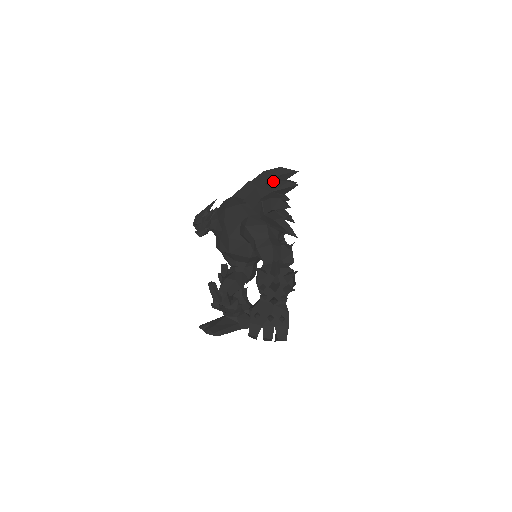
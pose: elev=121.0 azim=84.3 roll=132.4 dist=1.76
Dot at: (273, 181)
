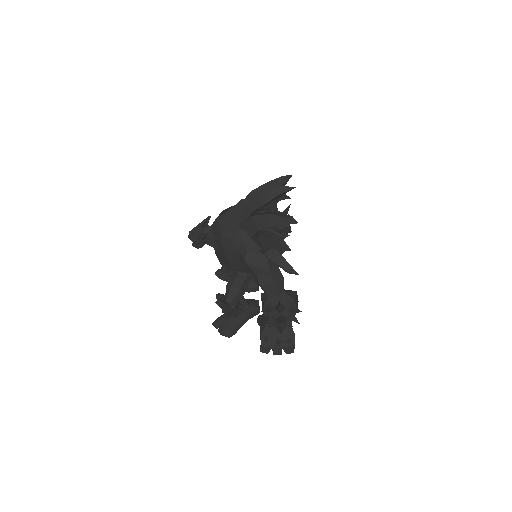
Dot at: (270, 214)
